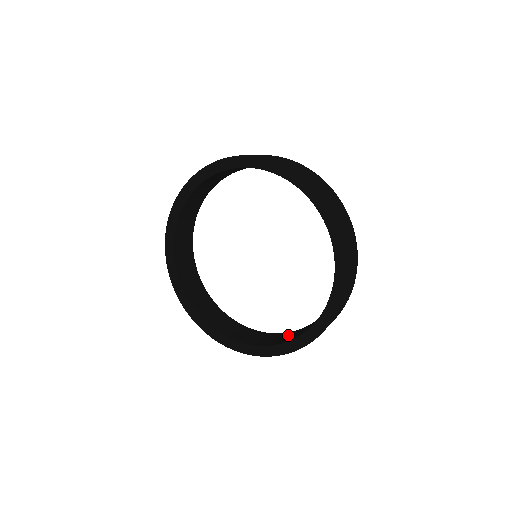
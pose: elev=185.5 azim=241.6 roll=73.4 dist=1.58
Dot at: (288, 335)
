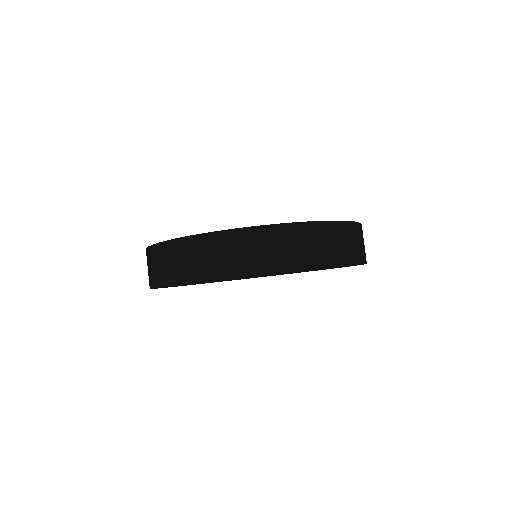
Dot at: occluded
